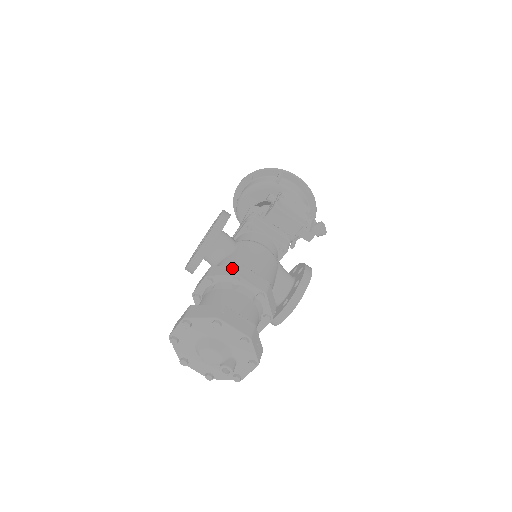
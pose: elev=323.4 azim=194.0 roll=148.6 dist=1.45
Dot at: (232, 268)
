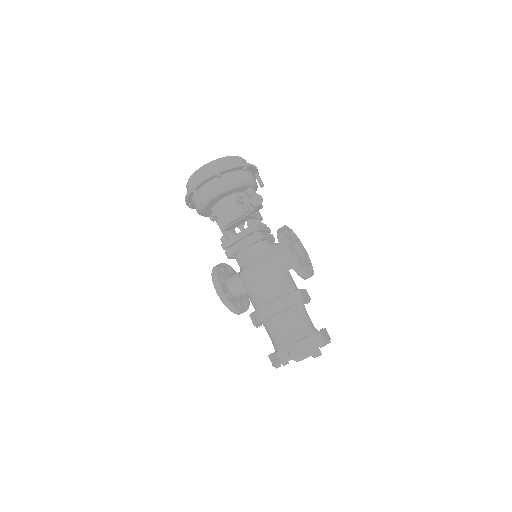
Dot at: (256, 316)
